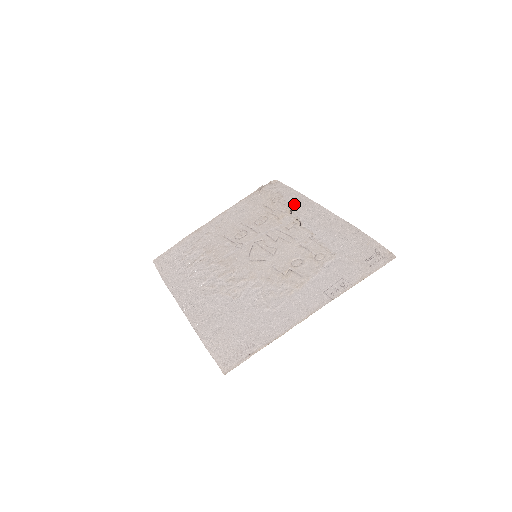
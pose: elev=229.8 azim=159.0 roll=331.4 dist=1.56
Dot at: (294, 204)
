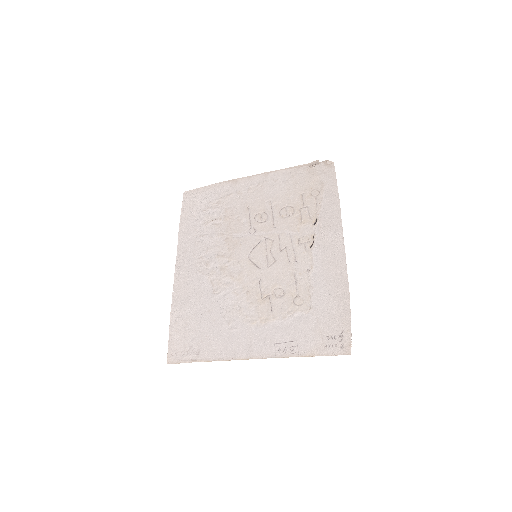
Dot at: (324, 213)
